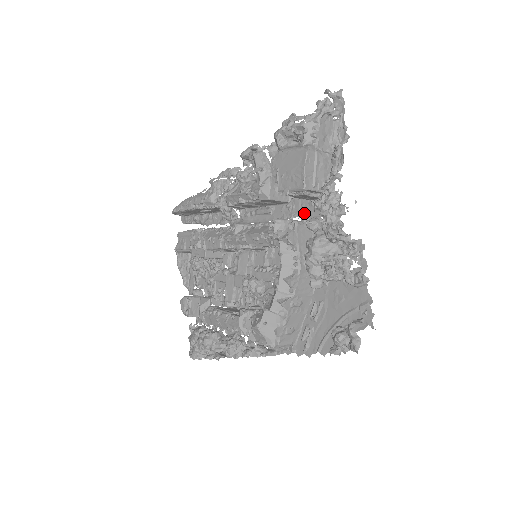
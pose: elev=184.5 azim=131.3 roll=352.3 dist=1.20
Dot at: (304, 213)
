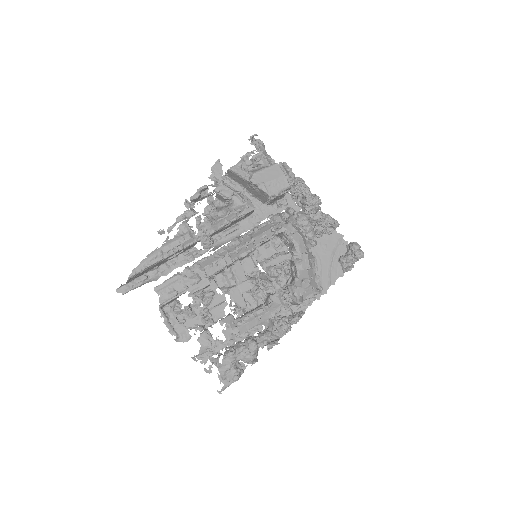
Dot at: (268, 214)
